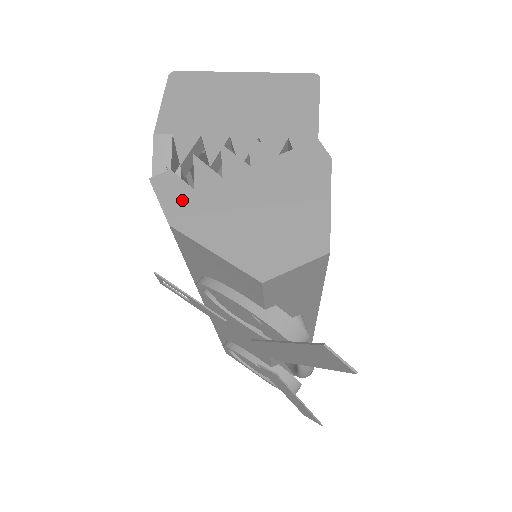
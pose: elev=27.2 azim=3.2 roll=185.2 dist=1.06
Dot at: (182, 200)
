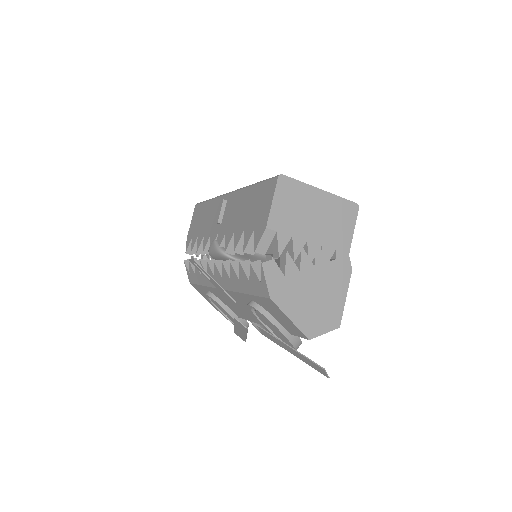
Dot at: (278, 283)
